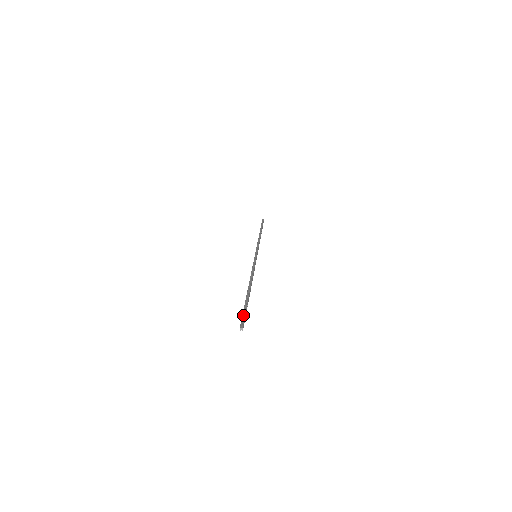
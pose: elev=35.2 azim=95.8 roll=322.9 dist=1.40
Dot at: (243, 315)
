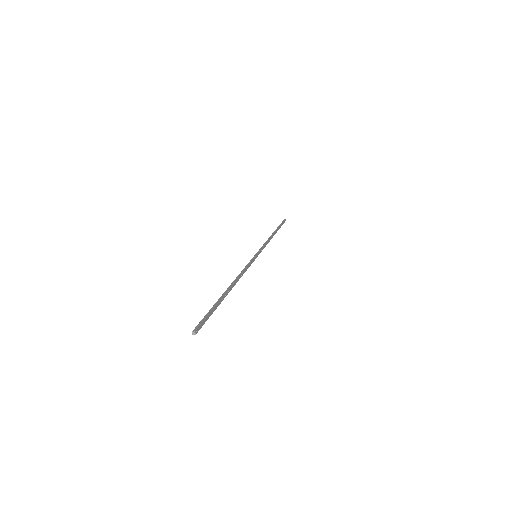
Dot at: (204, 318)
